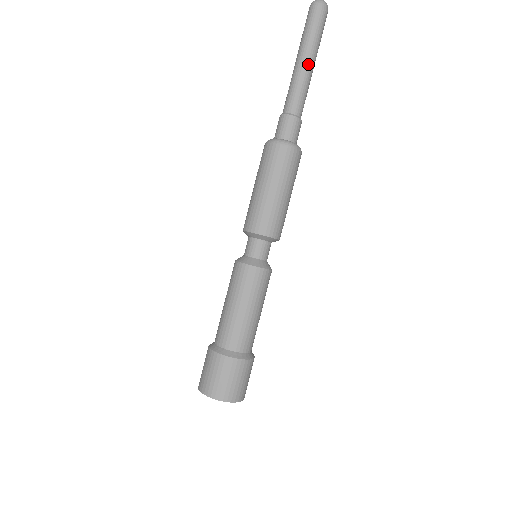
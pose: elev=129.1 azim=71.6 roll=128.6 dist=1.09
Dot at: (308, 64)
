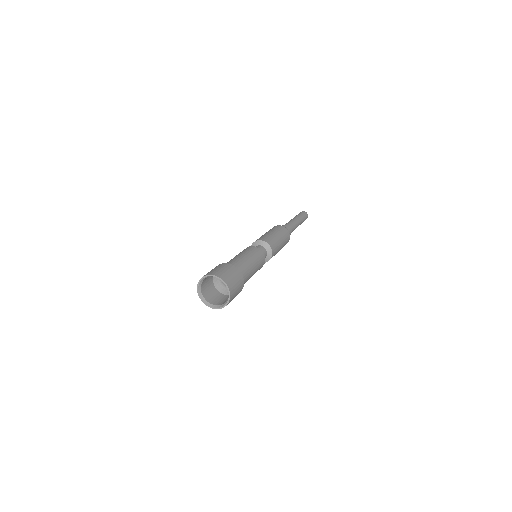
Dot at: (297, 220)
